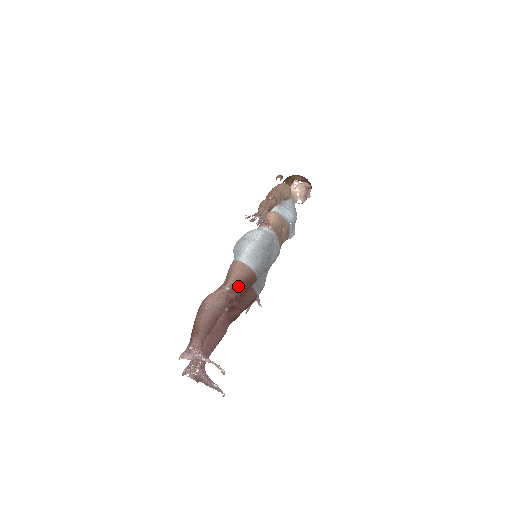
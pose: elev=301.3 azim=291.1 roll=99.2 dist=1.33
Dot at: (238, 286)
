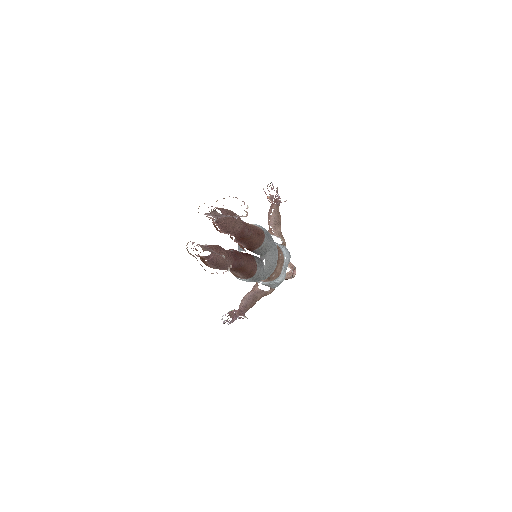
Dot at: (250, 227)
